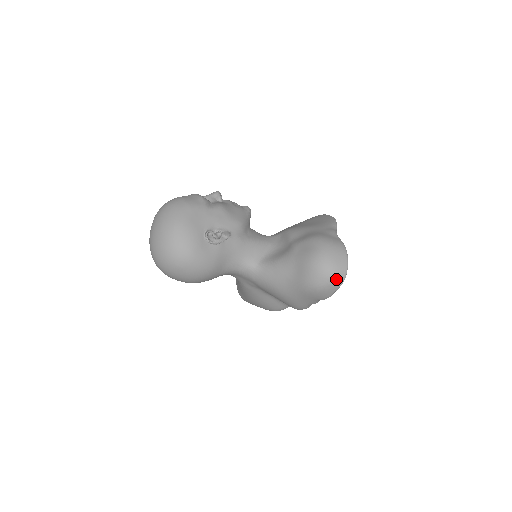
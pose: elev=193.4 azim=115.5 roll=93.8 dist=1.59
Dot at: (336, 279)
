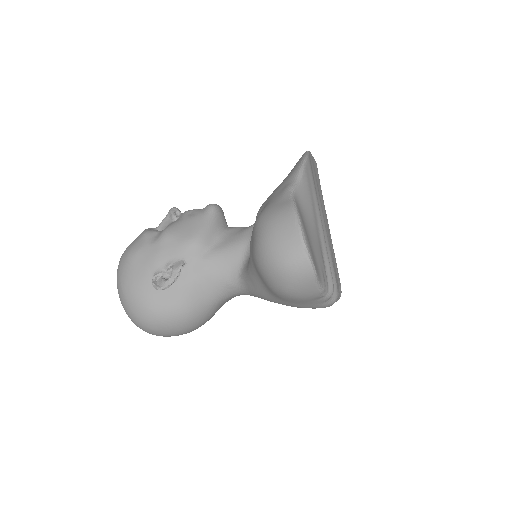
Dot at: (297, 272)
